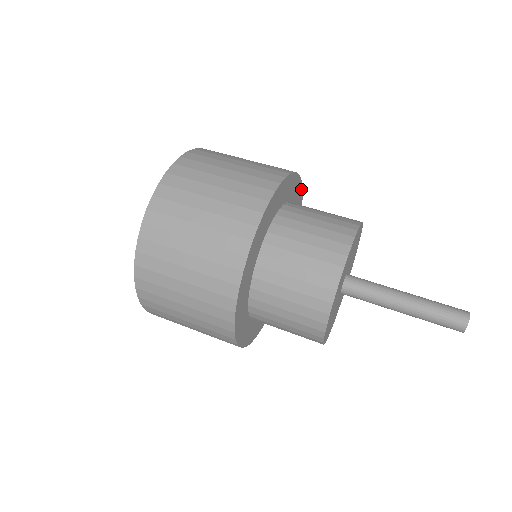
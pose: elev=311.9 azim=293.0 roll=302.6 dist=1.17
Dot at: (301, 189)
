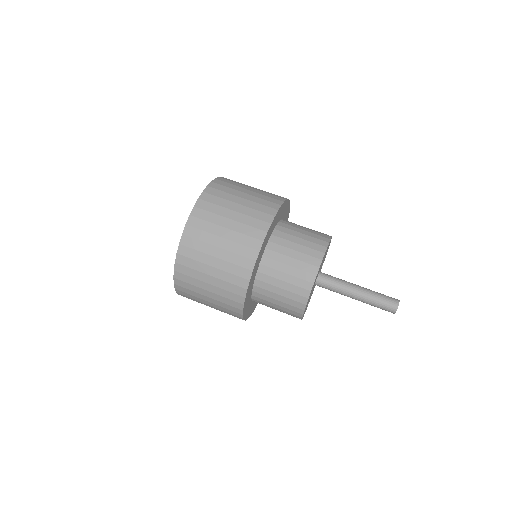
Dot at: occluded
